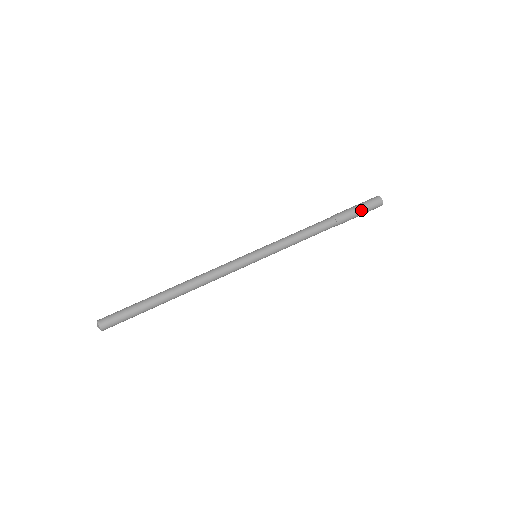
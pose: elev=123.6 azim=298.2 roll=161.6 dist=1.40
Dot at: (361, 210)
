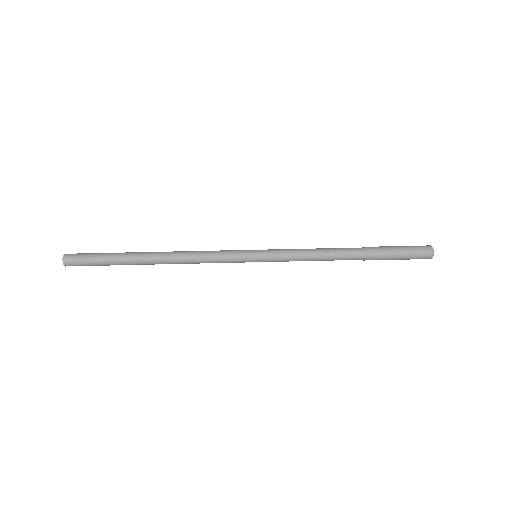
Dot at: (401, 252)
